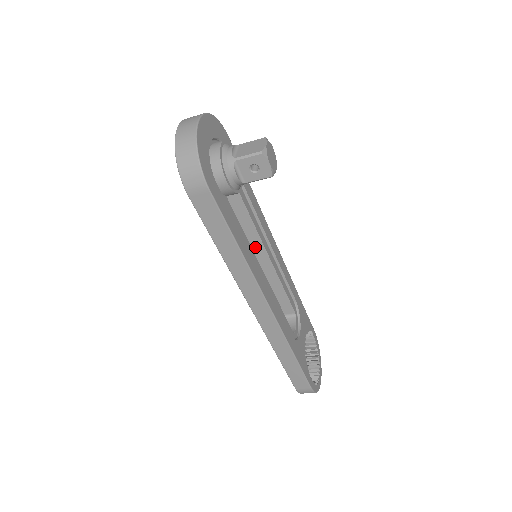
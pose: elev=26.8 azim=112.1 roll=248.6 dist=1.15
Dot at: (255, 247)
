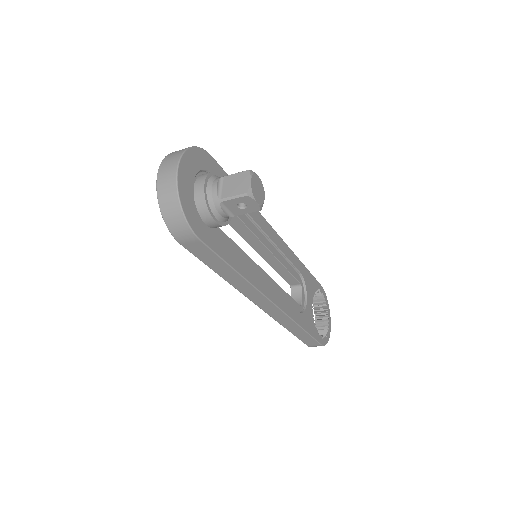
Dot at: (254, 244)
